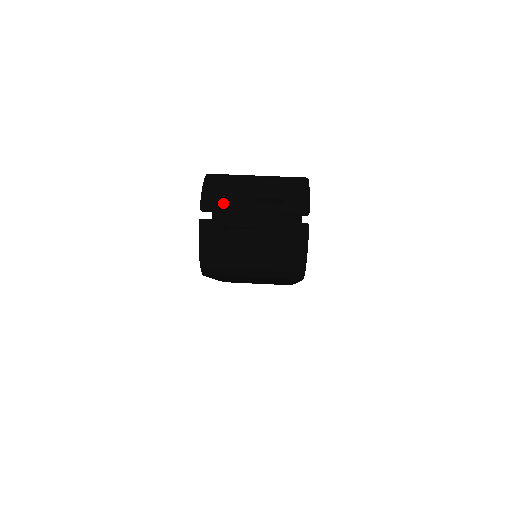
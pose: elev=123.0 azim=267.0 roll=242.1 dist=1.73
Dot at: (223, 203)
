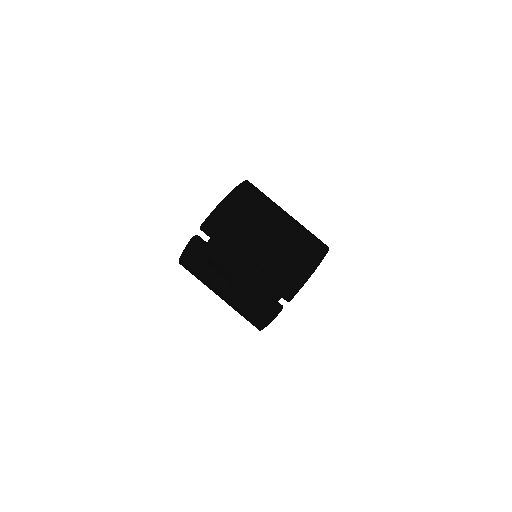
Dot at: (223, 237)
